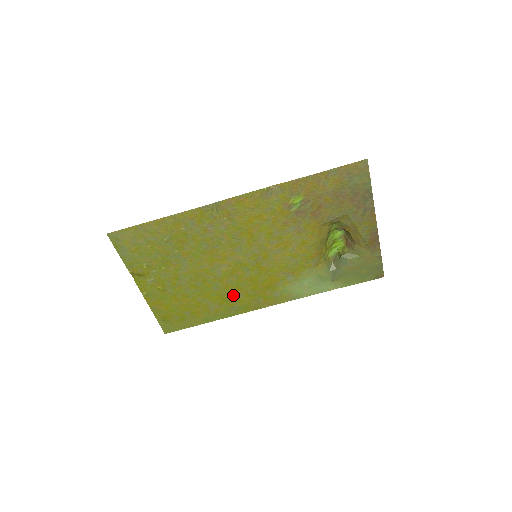
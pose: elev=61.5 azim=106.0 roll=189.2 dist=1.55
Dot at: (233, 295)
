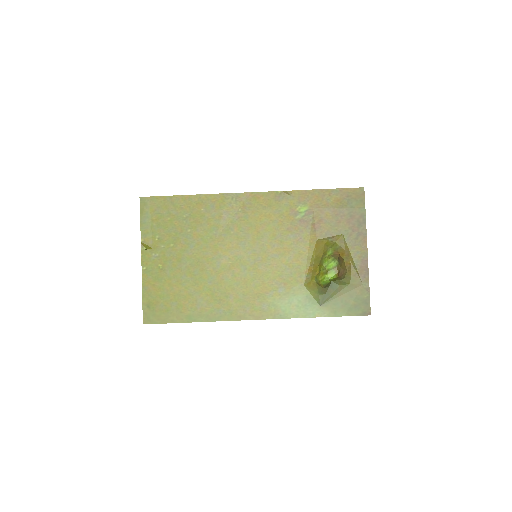
Dot at: (224, 295)
